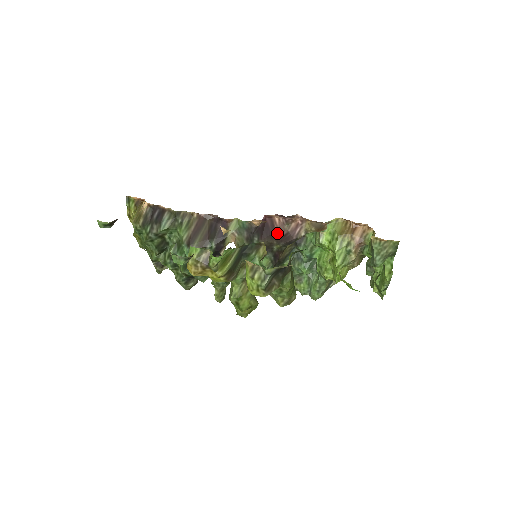
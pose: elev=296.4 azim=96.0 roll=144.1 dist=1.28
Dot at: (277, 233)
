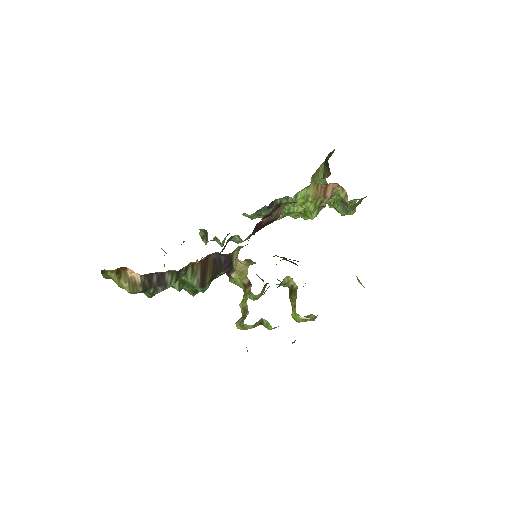
Dot at: (263, 225)
